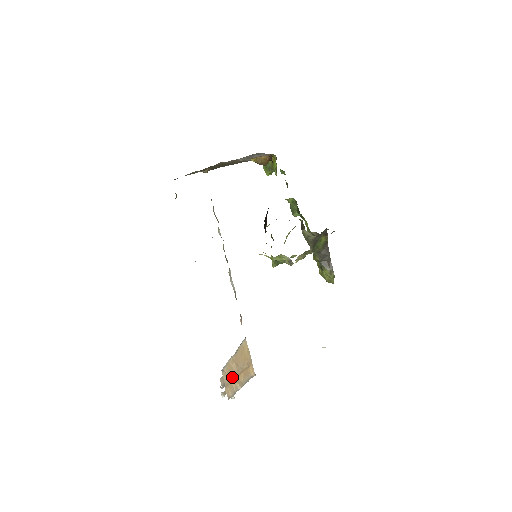
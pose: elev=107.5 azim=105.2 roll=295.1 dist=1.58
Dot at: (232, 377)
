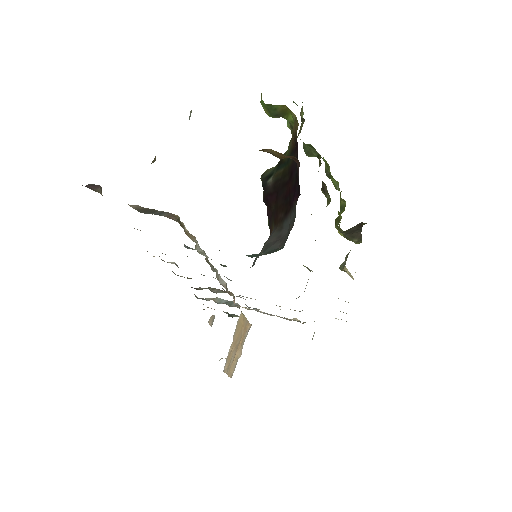
Dot at: (232, 360)
